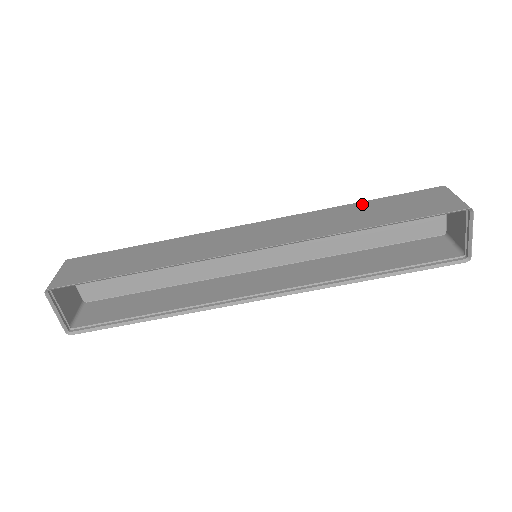
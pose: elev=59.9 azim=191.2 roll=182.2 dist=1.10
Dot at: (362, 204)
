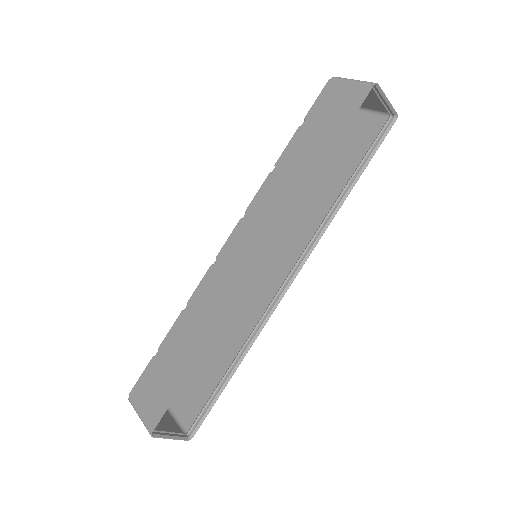
Dot at: (292, 147)
